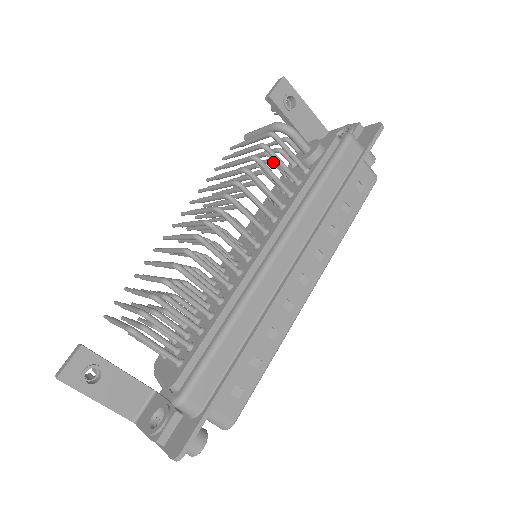
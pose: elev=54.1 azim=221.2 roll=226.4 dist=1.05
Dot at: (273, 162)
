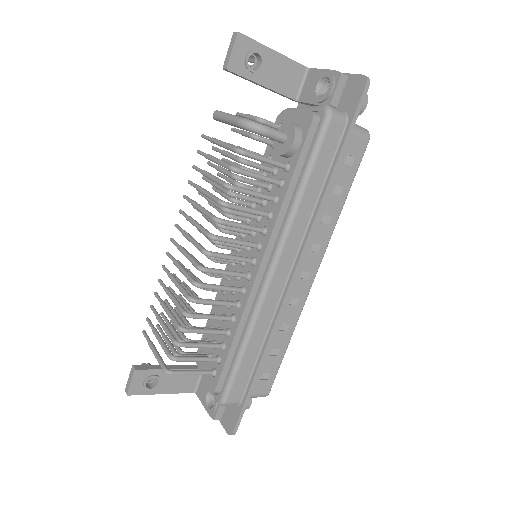
Dot at: occluded
